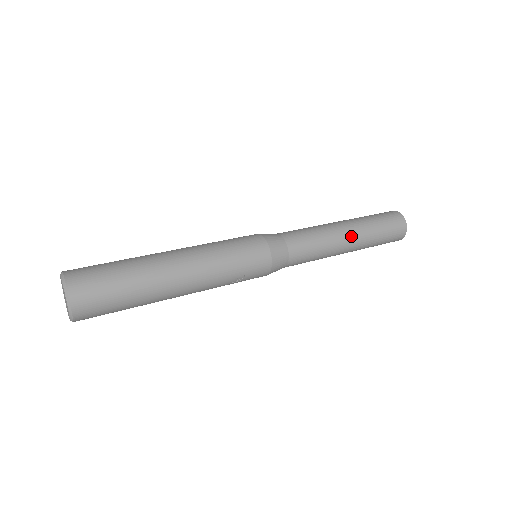
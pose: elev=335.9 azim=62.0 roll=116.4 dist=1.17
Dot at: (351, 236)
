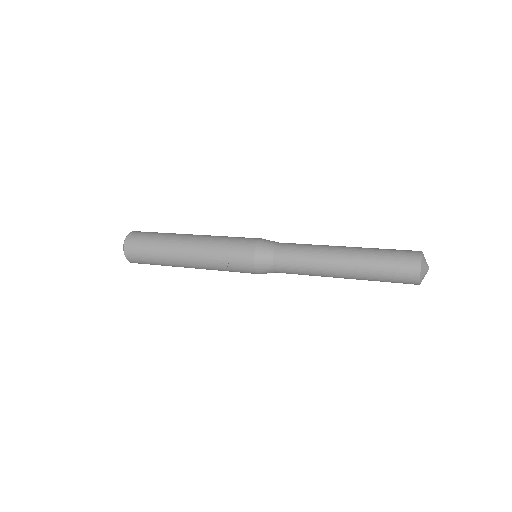
Dot at: (342, 259)
